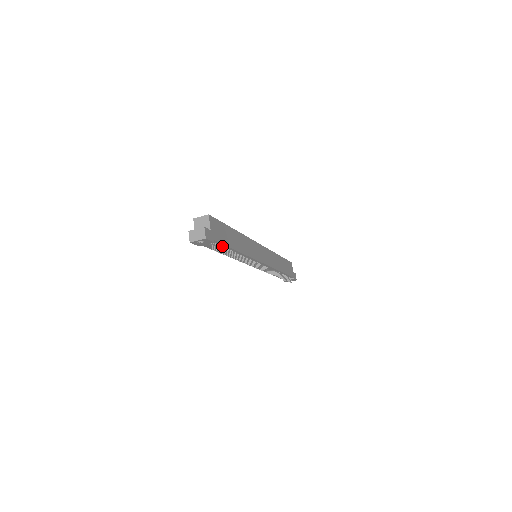
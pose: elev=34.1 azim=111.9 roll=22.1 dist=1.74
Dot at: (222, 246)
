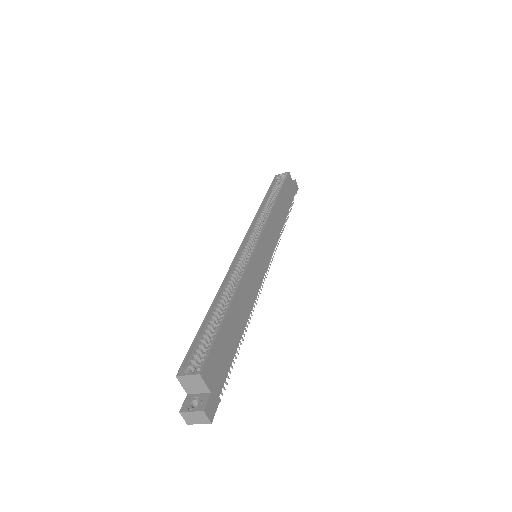
Dot at: occluded
